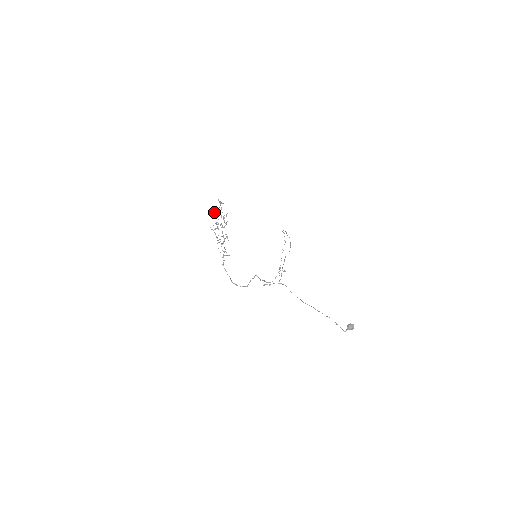
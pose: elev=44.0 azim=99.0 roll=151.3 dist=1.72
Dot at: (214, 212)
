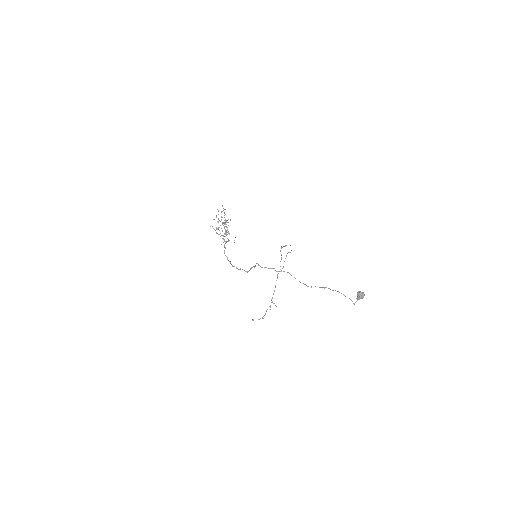
Dot at: (218, 211)
